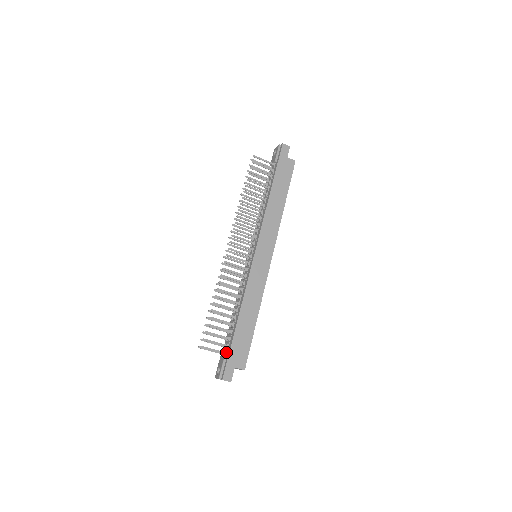
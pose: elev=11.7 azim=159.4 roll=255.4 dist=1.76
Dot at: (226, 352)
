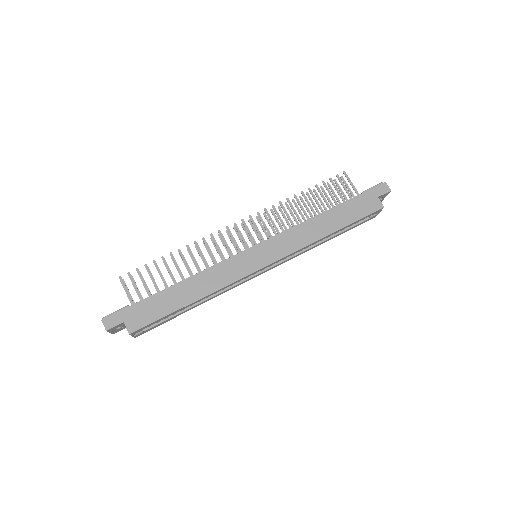
Dot at: occluded
